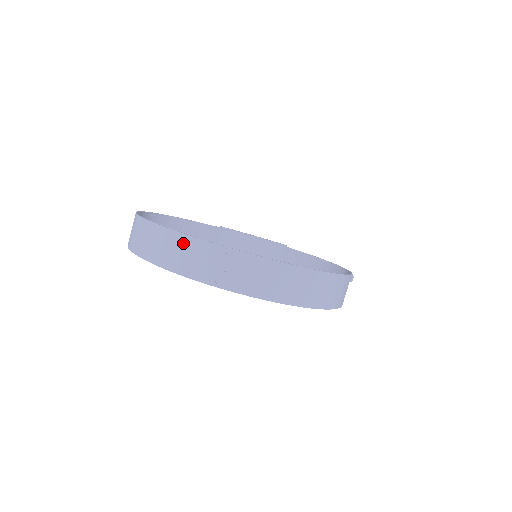
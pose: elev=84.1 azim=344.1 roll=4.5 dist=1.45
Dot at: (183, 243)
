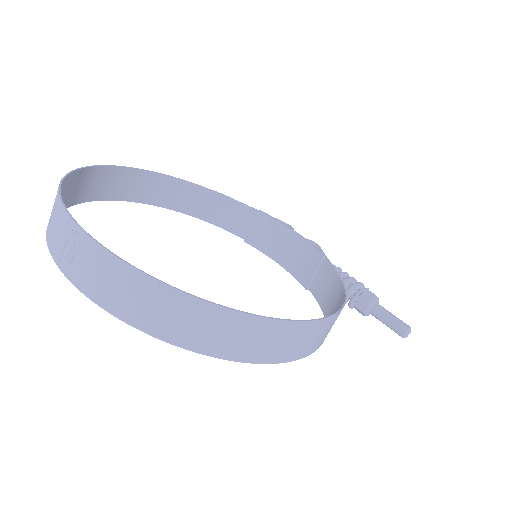
Dot at: (56, 205)
